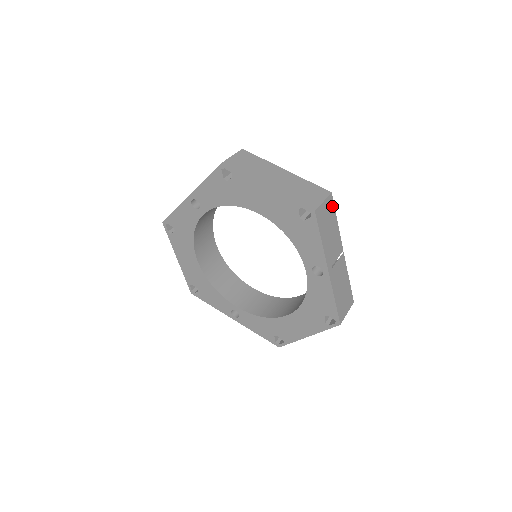
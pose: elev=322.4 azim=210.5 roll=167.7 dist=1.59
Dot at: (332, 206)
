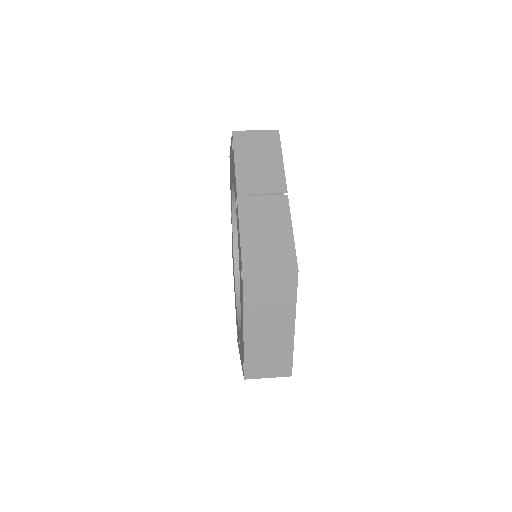
Dot at: (275, 141)
